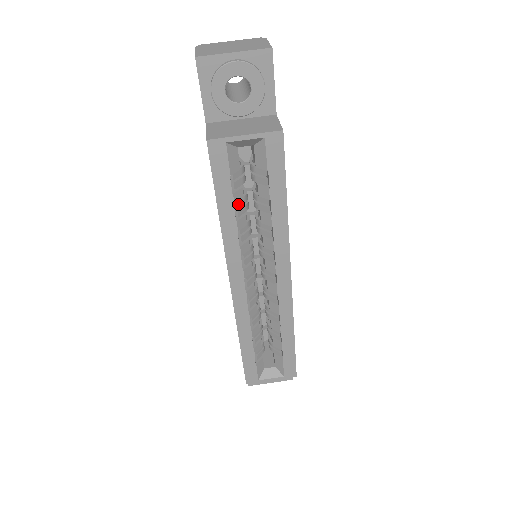
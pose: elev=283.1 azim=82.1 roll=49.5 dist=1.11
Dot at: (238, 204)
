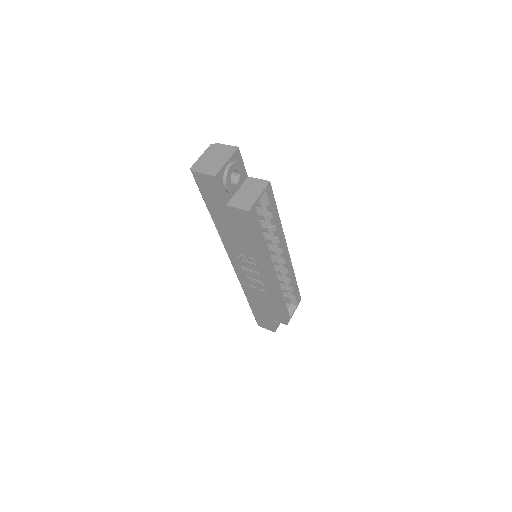
Dot at: occluded
